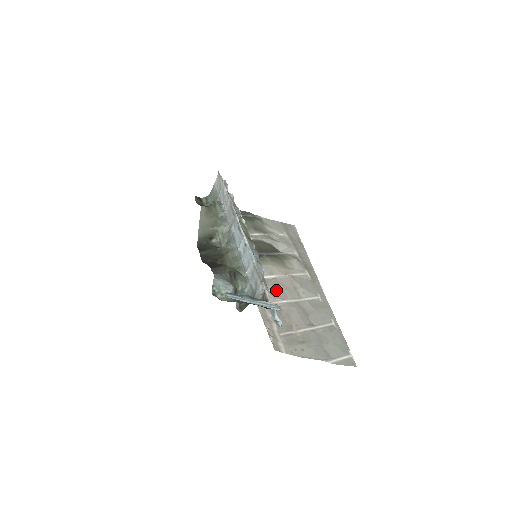
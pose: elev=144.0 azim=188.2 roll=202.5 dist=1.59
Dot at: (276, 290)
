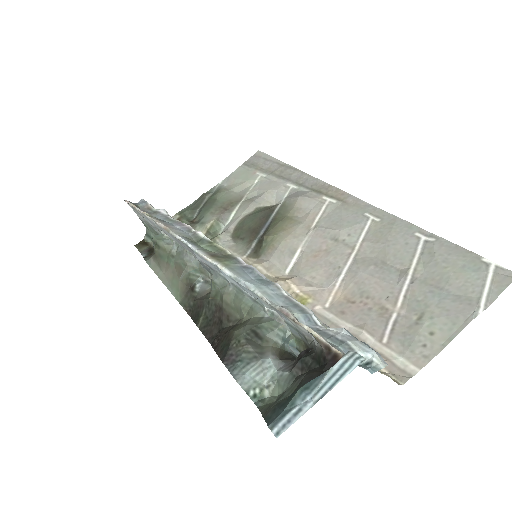
Dot at: (318, 271)
